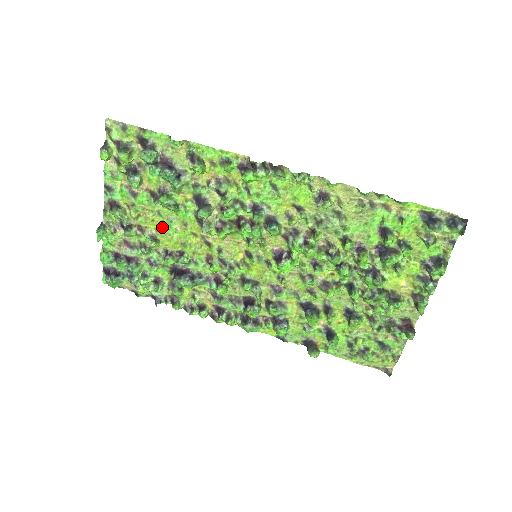
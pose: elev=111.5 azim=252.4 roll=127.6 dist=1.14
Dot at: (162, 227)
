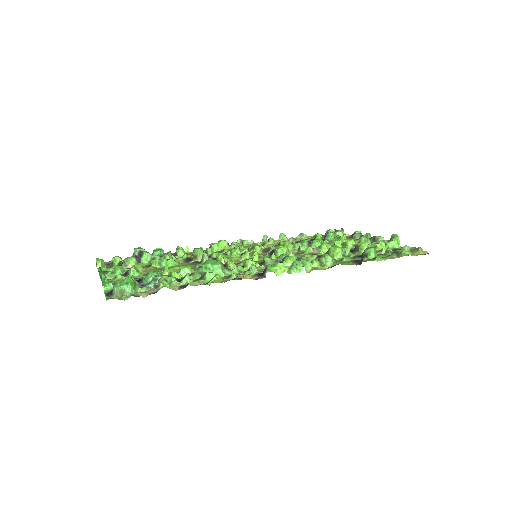
Dot at: occluded
